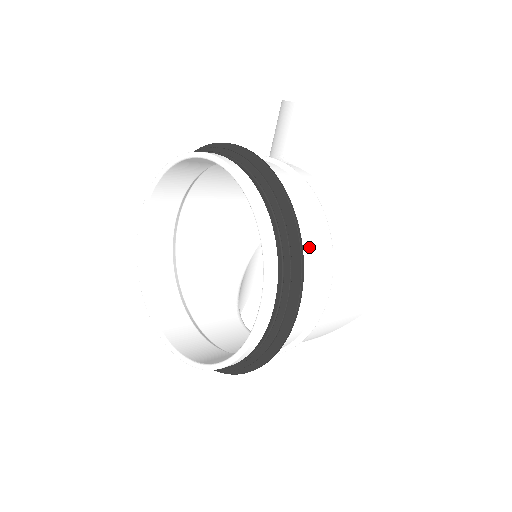
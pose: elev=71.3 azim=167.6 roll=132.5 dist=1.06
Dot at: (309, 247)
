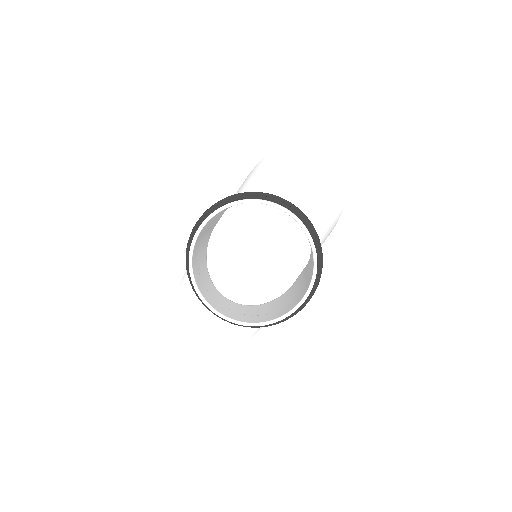
Dot at: occluded
